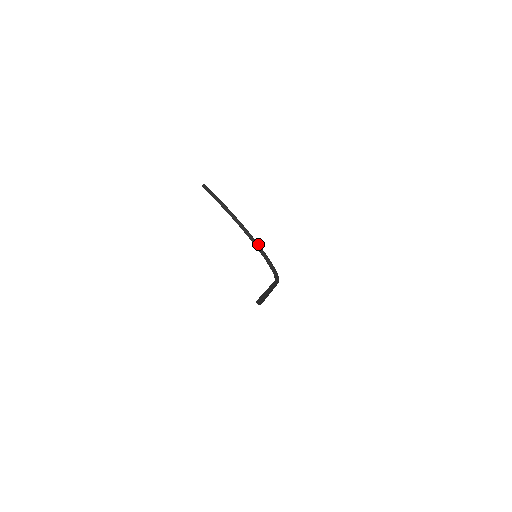
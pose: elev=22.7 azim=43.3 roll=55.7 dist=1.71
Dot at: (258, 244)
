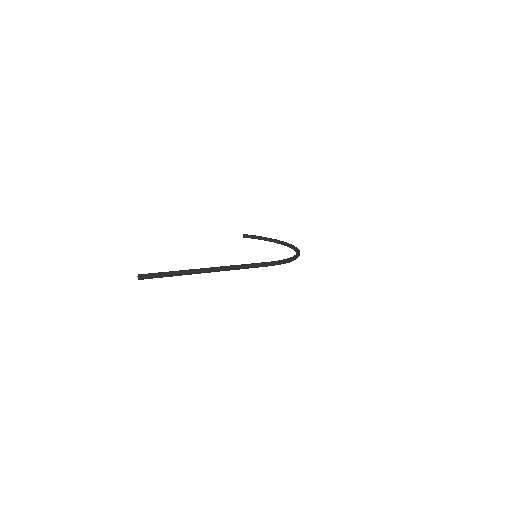
Dot at: (297, 248)
